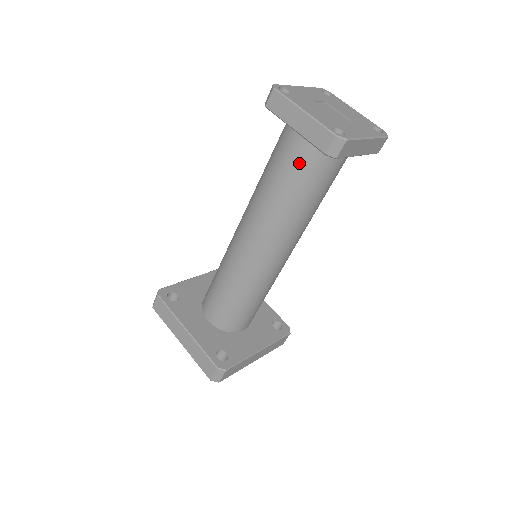
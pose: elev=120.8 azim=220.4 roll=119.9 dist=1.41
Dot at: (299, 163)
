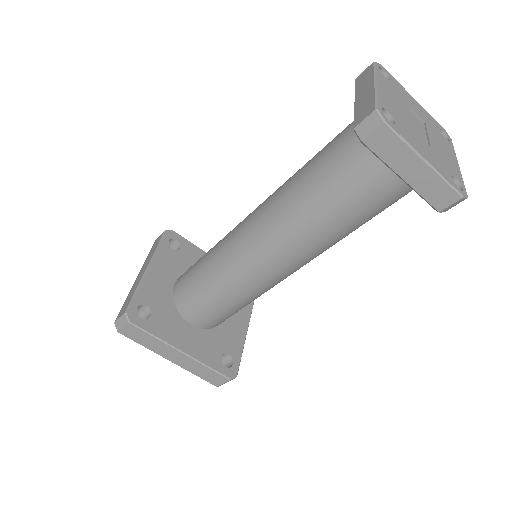
Dot at: (339, 149)
